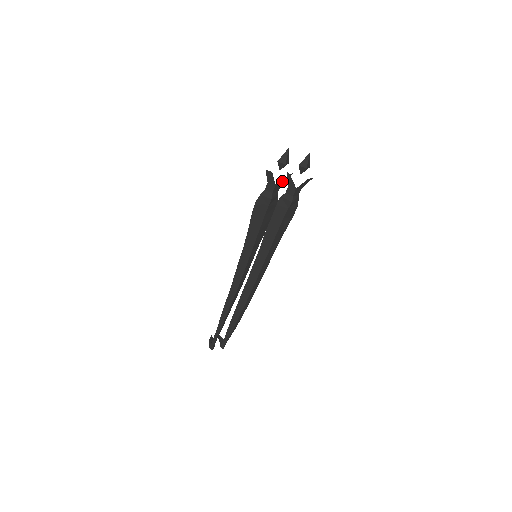
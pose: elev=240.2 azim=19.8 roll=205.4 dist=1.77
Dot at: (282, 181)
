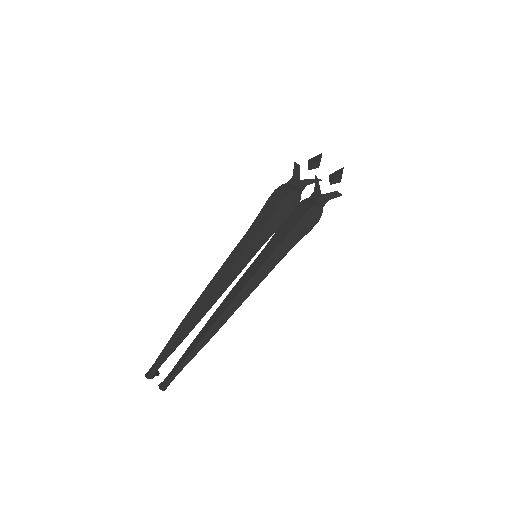
Dot at: (308, 181)
